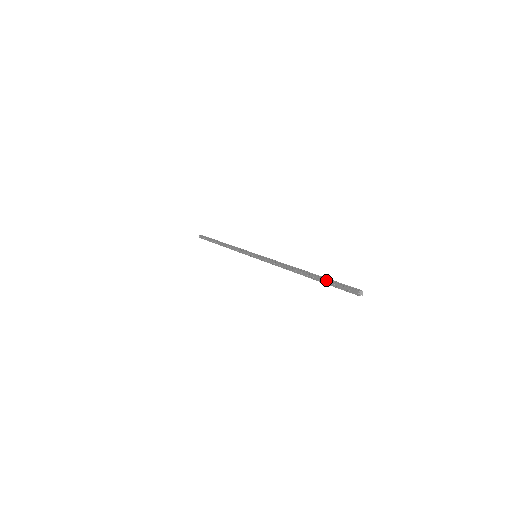
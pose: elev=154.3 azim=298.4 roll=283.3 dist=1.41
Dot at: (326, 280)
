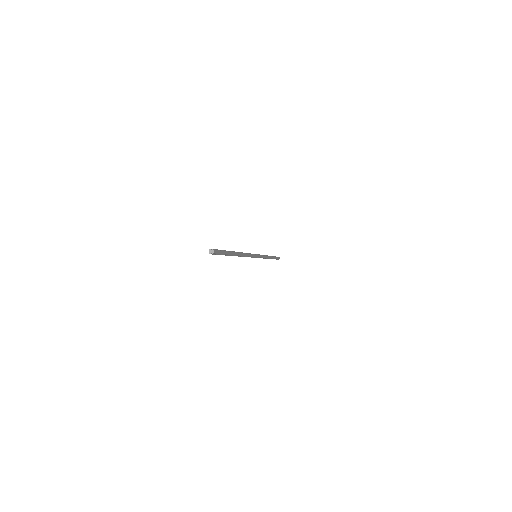
Dot at: occluded
